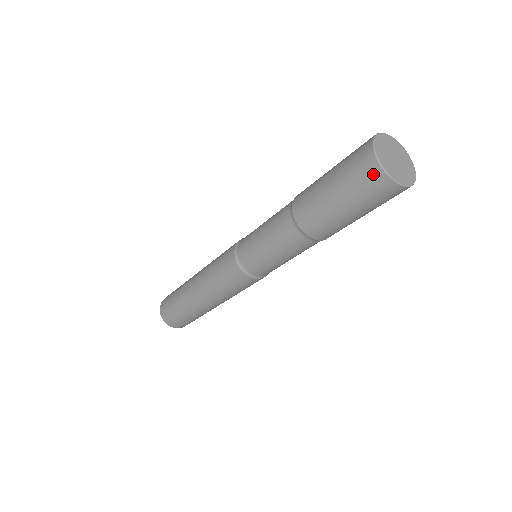
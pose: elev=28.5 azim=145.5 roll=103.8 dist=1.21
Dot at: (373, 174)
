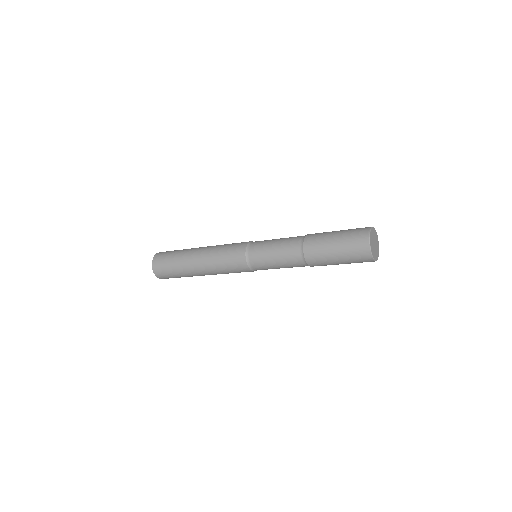
Dot at: occluded
